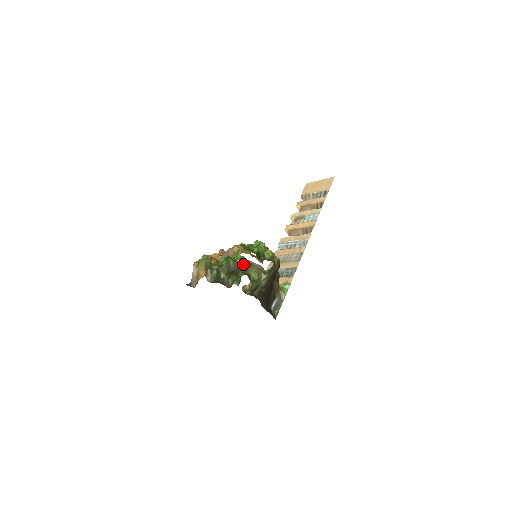
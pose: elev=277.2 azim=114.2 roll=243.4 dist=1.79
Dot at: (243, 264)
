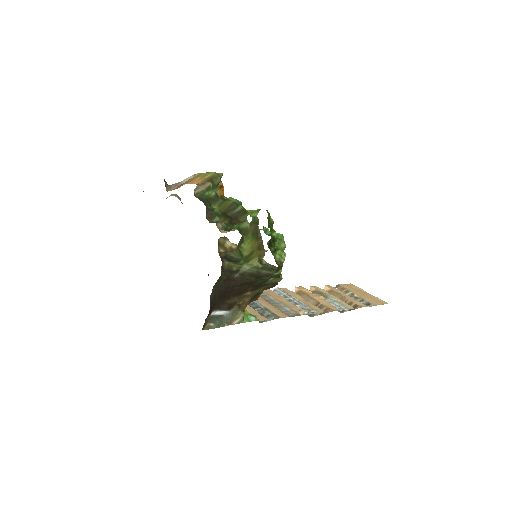
Dot at: (250, 224)
